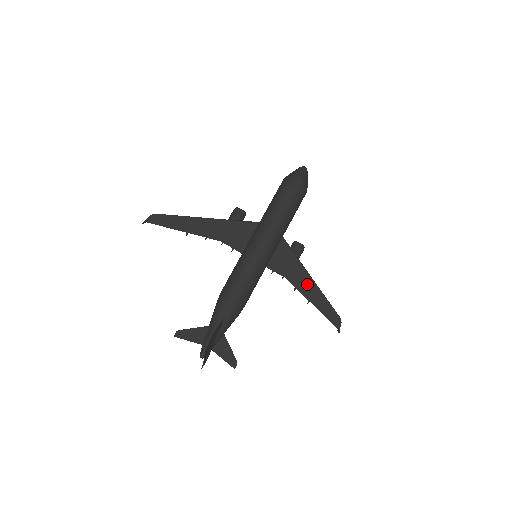
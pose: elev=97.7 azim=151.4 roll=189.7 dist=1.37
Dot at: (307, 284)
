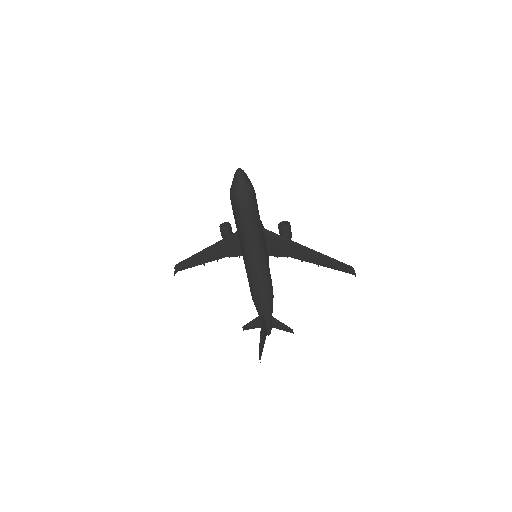
Dot at: (308, 254)
